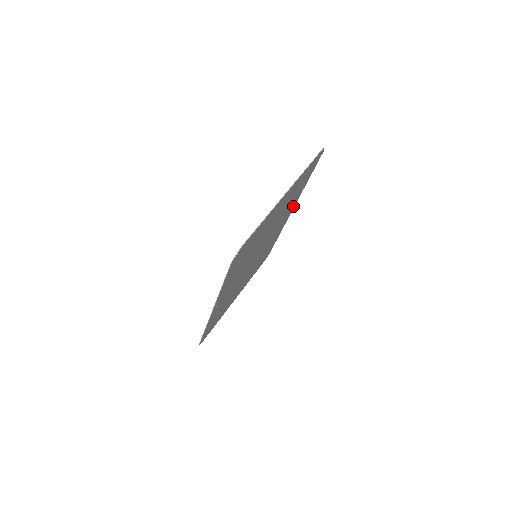
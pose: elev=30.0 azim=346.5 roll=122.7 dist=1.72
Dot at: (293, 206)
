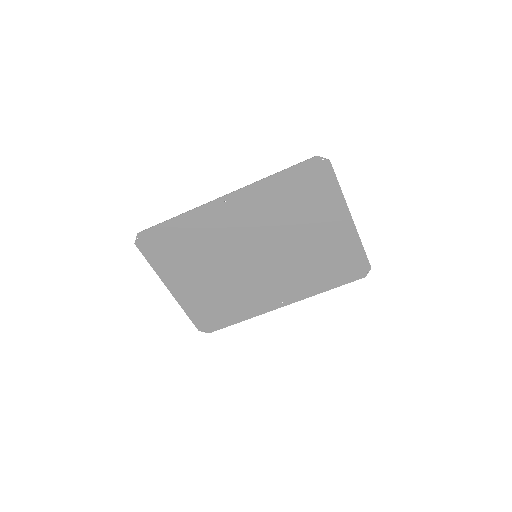
Dot at: (293, 298)
